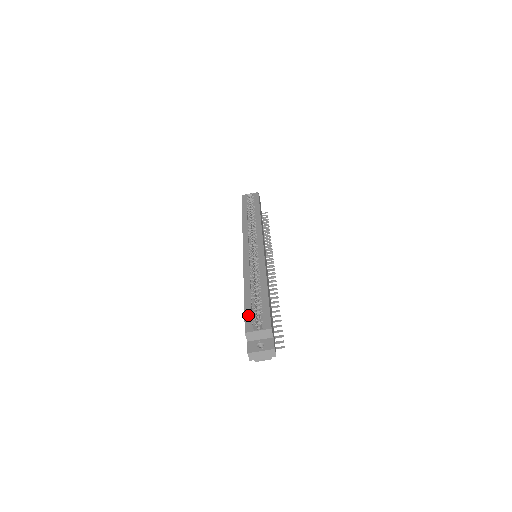
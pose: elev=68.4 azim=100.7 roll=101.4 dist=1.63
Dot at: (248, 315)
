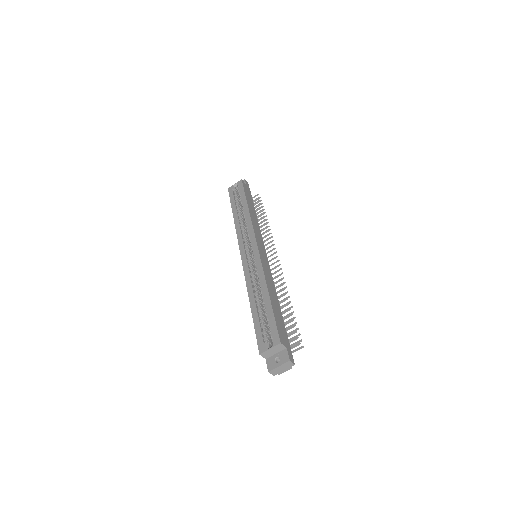
Dot at: (258, 333)
